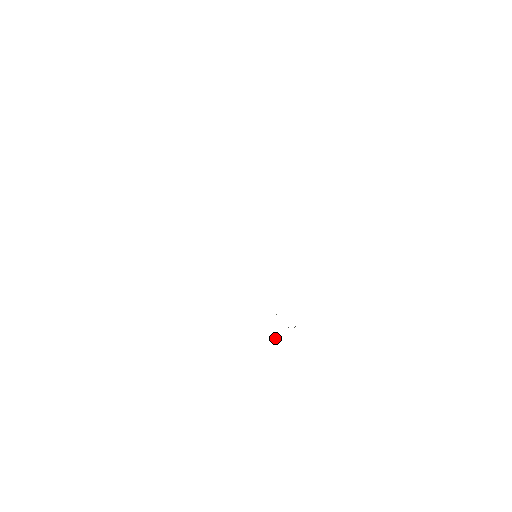
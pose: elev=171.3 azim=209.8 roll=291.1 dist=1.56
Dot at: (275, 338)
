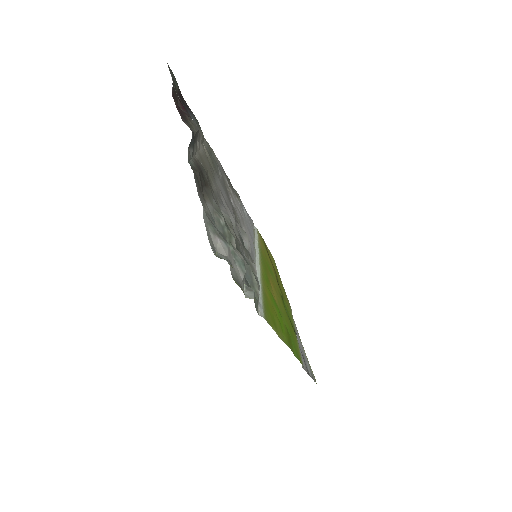
Dot at: (248, 290)
